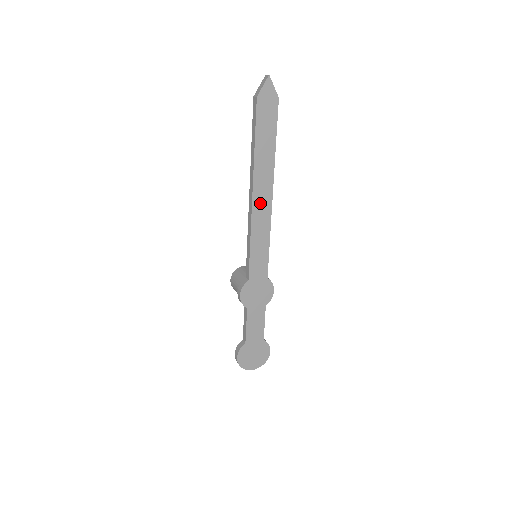
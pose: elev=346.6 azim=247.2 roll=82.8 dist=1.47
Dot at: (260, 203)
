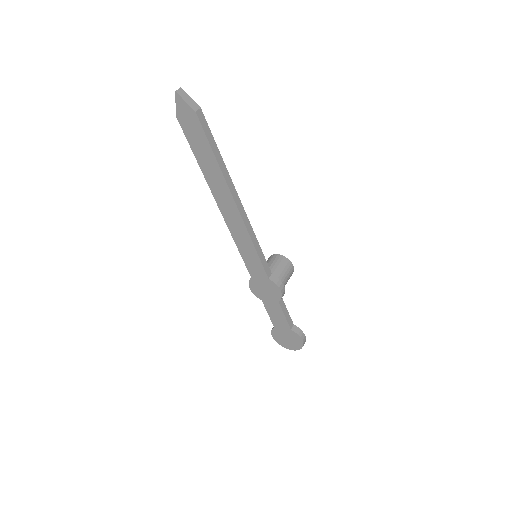
Dot at: (229, 213)
